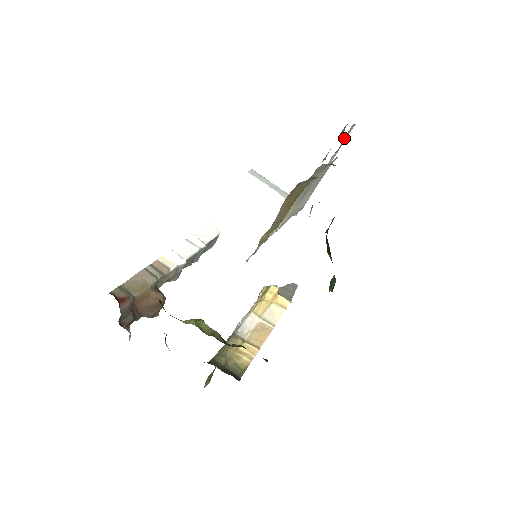
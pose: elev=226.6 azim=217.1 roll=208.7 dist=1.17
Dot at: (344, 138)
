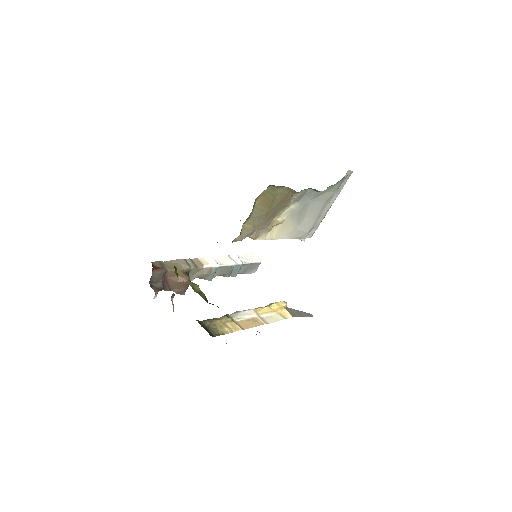
Dot at: occluded
